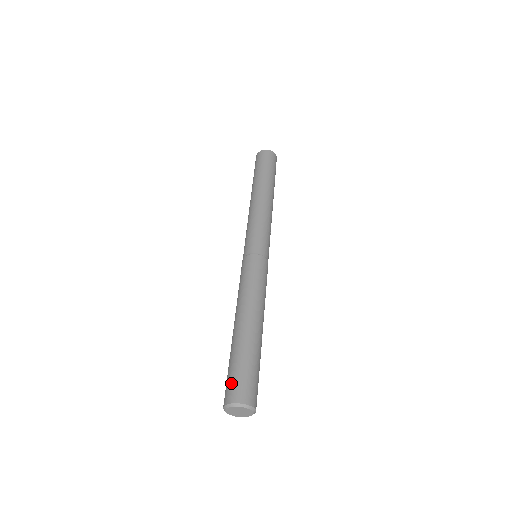
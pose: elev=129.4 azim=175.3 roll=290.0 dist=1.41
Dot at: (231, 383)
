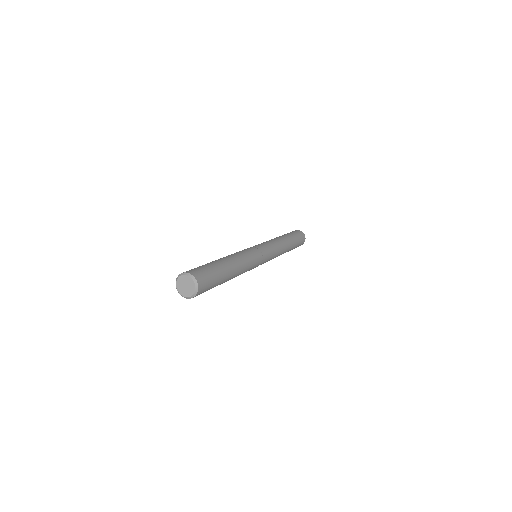
Dot at: occluded
